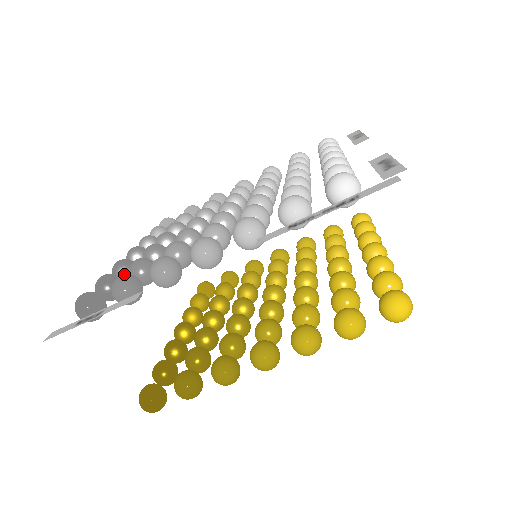
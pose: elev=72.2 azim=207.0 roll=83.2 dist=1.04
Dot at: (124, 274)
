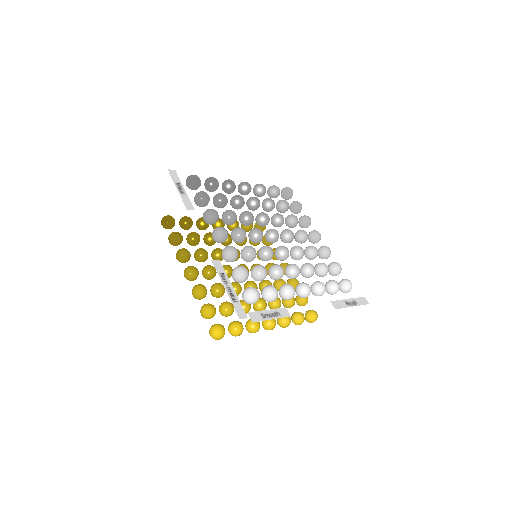
Dot at: (225, 188)
